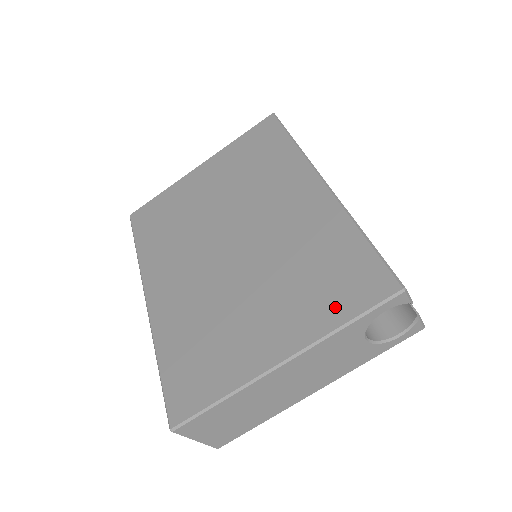
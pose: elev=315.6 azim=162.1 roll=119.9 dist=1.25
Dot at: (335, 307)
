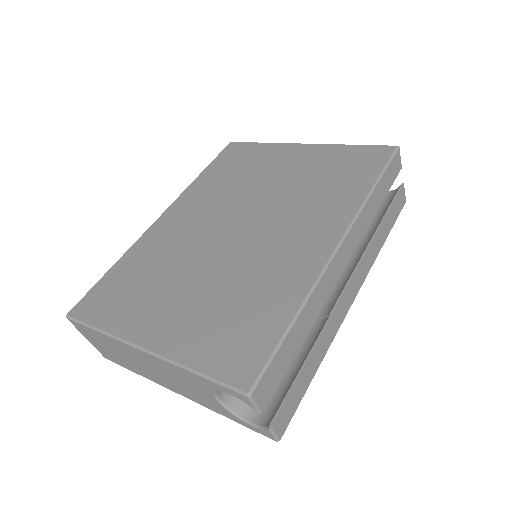
Dot at: (206, 351)
